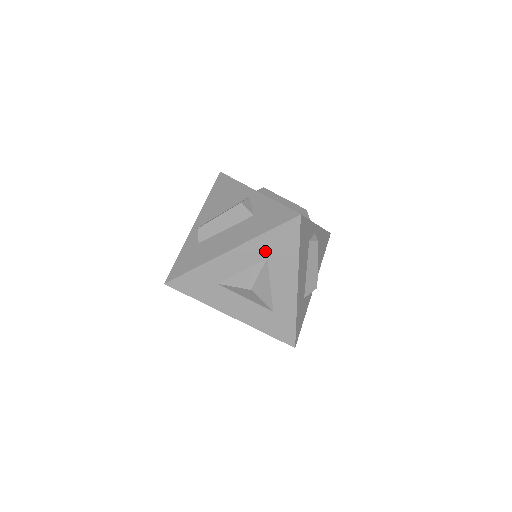
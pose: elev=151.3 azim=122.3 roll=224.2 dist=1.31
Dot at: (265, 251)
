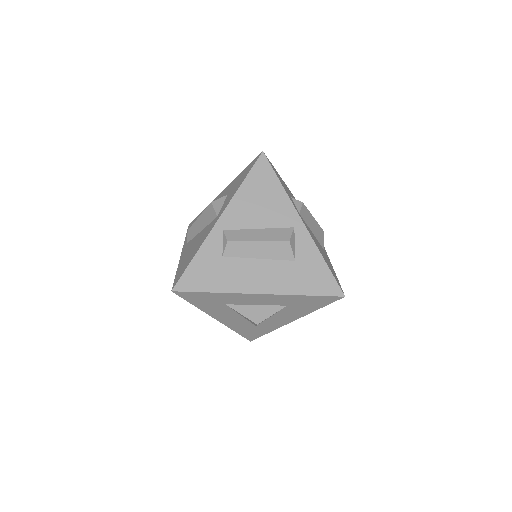
Dot at: (290, 302)
